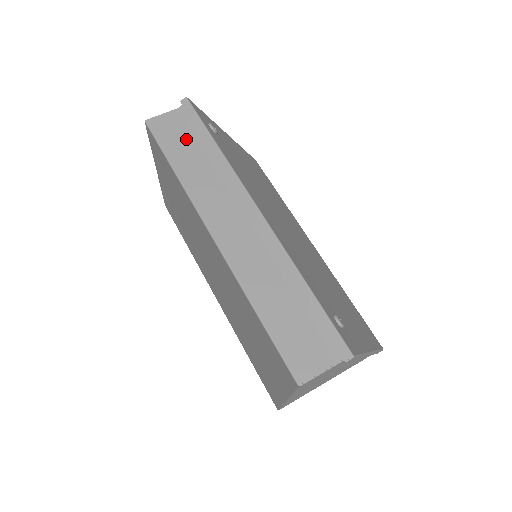
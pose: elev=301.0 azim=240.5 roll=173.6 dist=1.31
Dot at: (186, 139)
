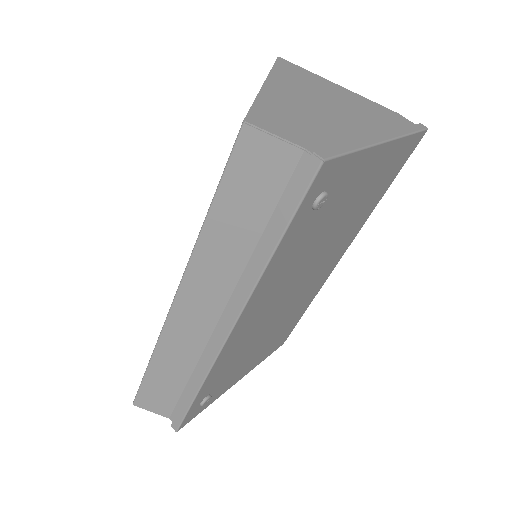
Dot at: (260, 200)
